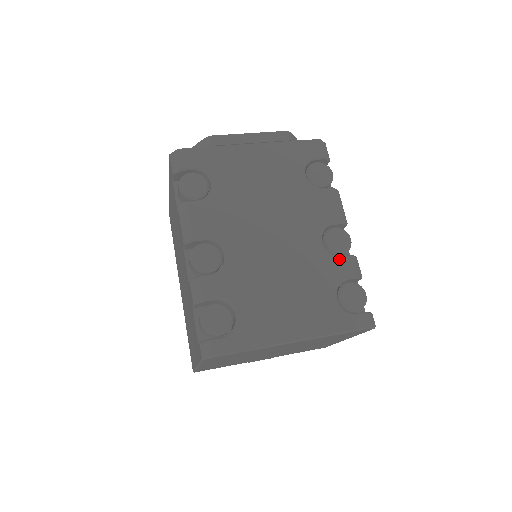
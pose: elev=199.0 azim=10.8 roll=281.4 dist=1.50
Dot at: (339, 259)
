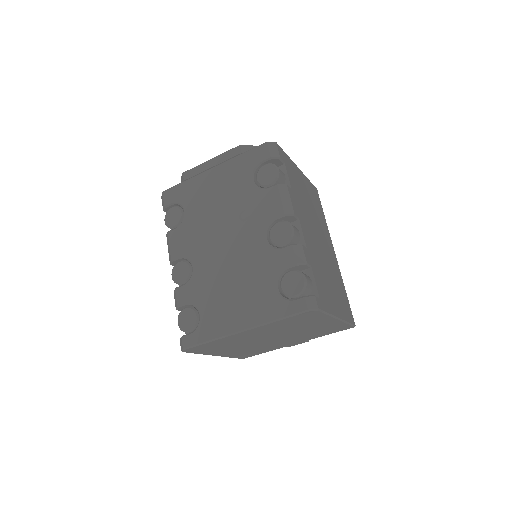
Dot at: (280, 251)
